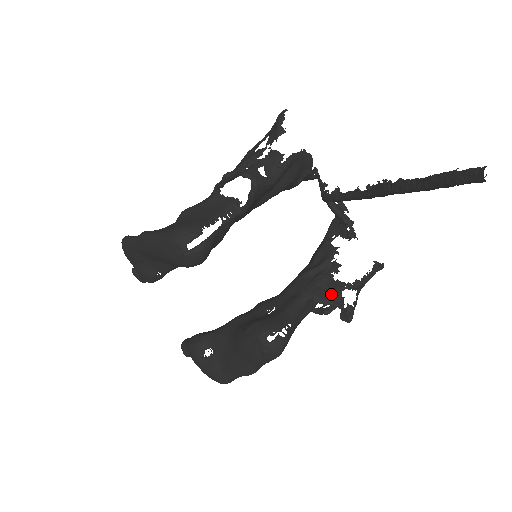
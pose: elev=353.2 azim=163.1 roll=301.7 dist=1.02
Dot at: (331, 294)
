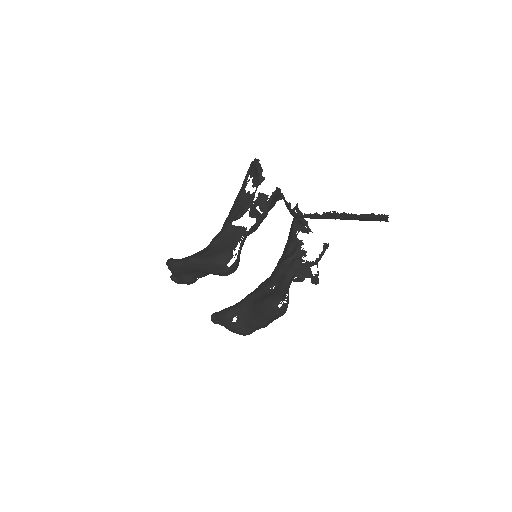
Dot at: (305, 271)
